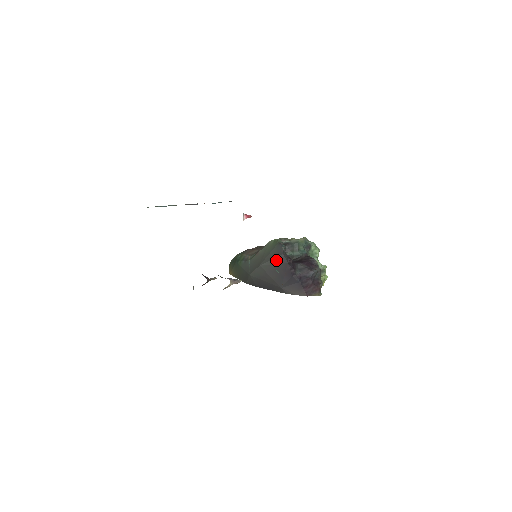
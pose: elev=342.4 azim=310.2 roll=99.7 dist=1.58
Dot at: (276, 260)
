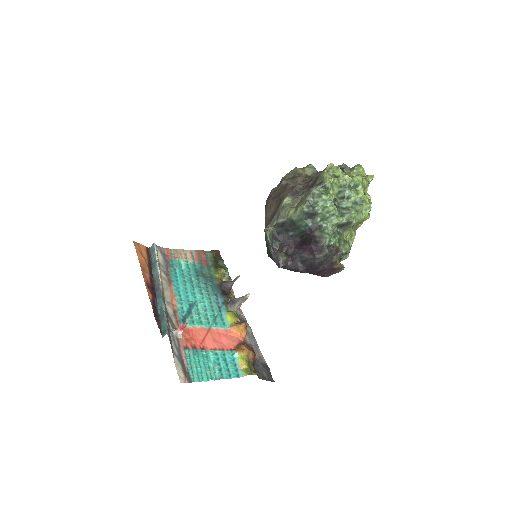
Dot at: occluded
